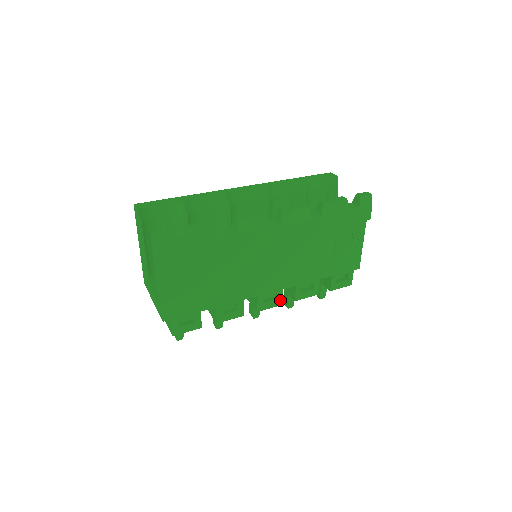
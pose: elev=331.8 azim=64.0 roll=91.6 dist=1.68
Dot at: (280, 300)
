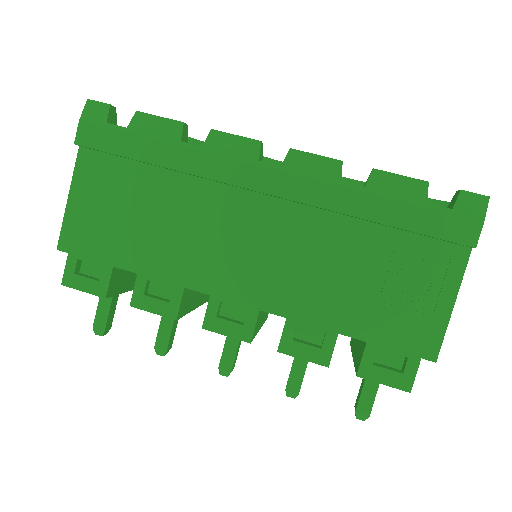
Dot at: (249, 330)
